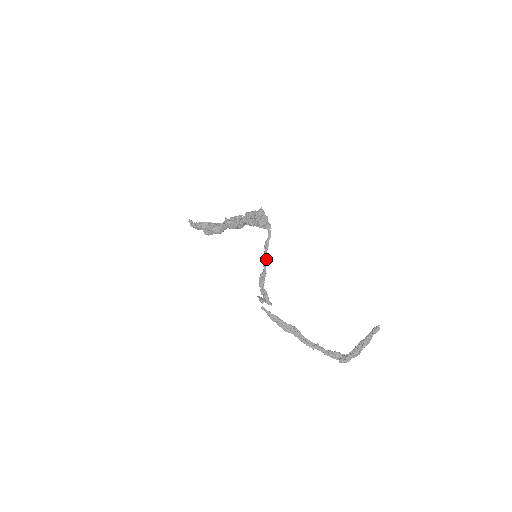
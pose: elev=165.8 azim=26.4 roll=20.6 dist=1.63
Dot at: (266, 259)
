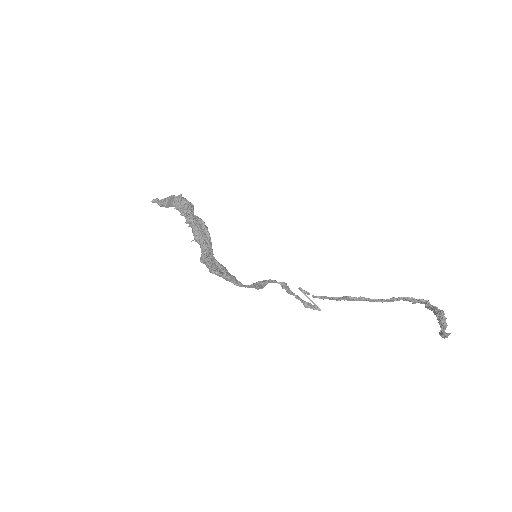
Dot at: (271, 281)
